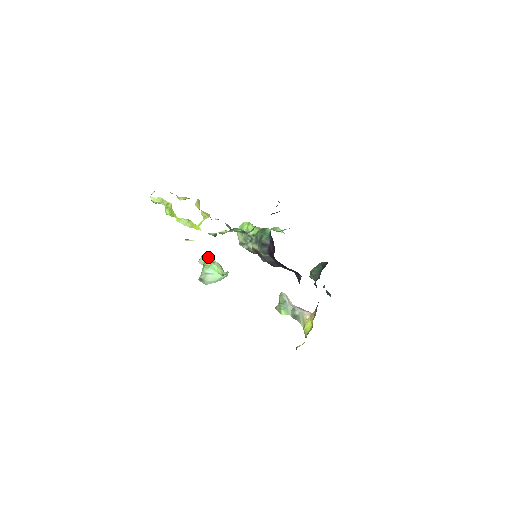
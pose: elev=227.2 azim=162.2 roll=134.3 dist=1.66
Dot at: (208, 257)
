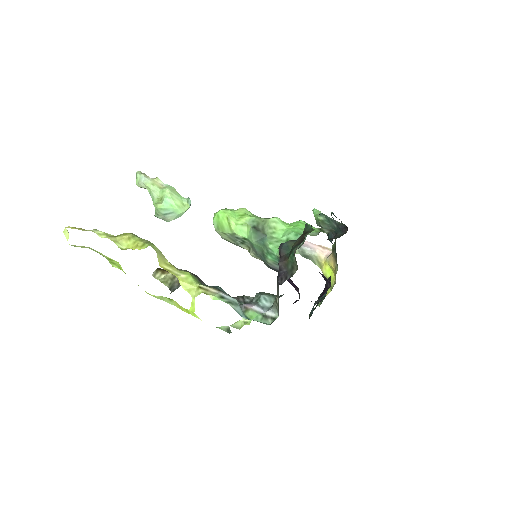
Dot at: (149, 182)
